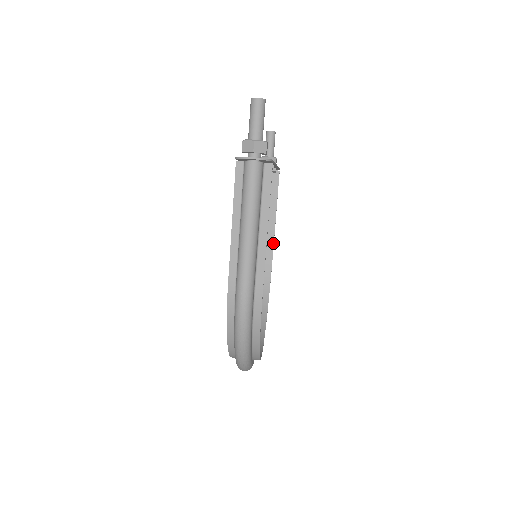
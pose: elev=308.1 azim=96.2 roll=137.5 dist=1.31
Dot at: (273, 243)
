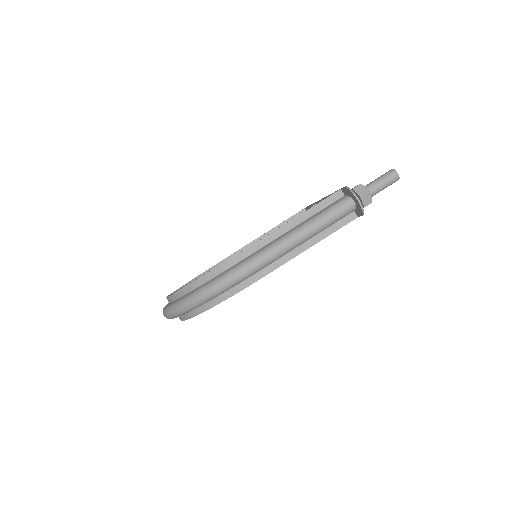
Dot at: occluded
